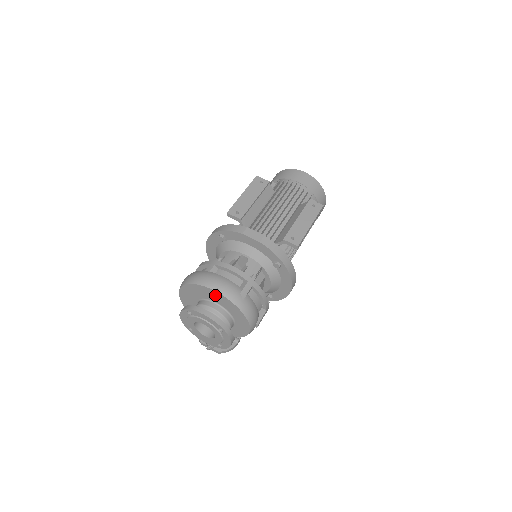
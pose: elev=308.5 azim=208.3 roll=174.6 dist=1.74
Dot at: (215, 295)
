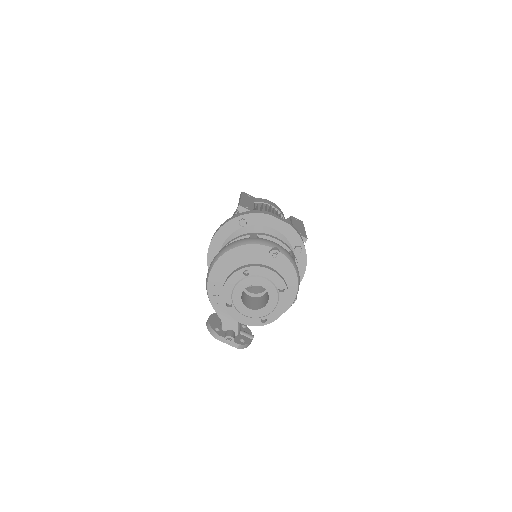
Dot at: (277, 251)
